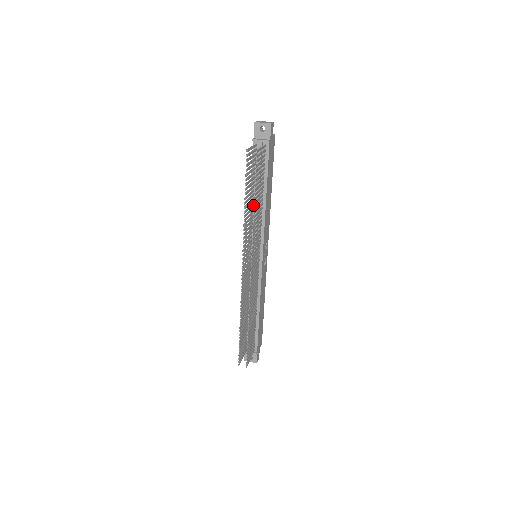
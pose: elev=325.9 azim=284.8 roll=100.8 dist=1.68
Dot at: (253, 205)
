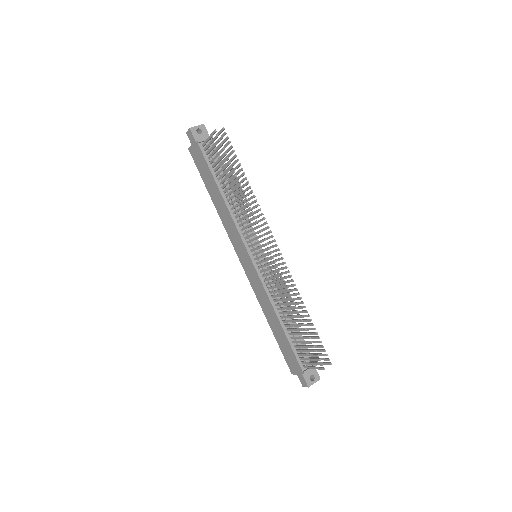
Dot at: (246, 178)
